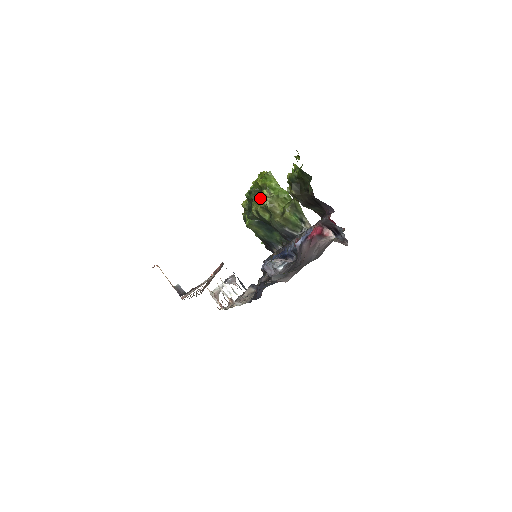
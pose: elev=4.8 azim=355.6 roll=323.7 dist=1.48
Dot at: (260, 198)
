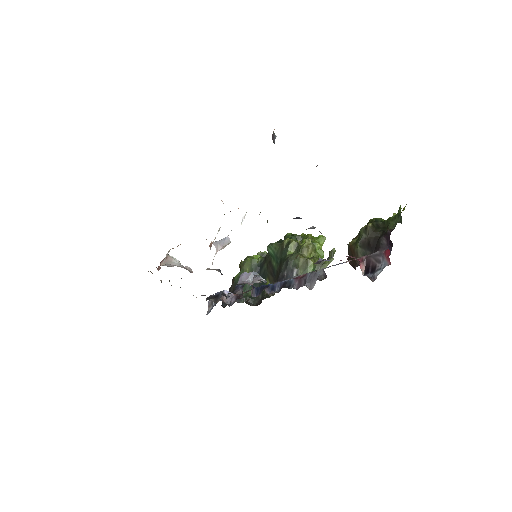
Dot at: occluded
